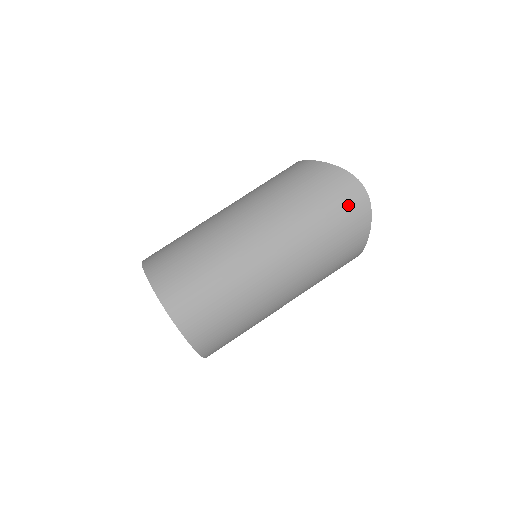
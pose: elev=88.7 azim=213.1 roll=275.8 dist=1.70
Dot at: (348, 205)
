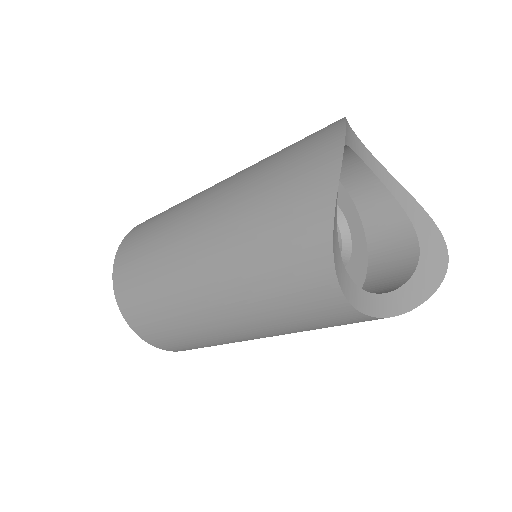
Dot at: (307, 168)
